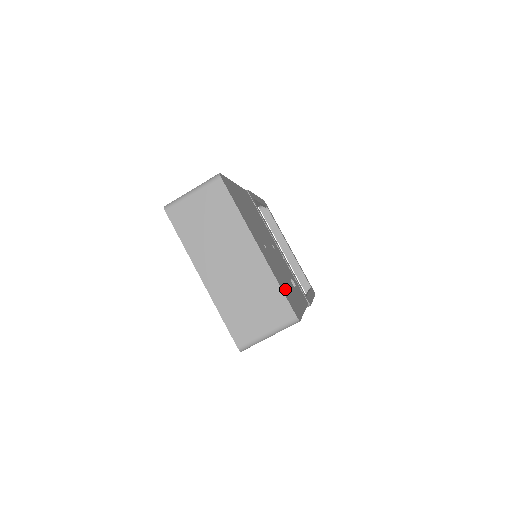
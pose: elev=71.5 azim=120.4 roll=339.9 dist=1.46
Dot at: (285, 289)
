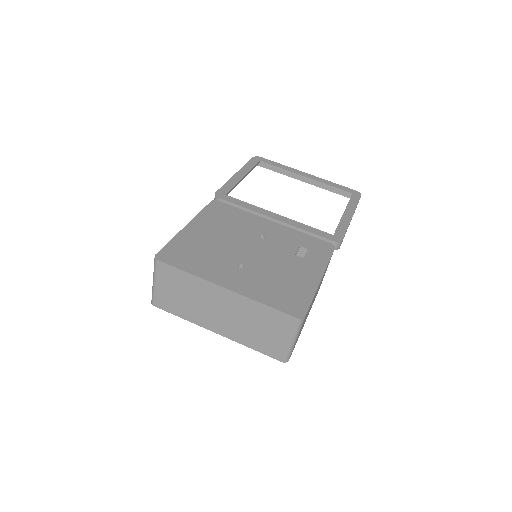
Dot at: (278, 295)
